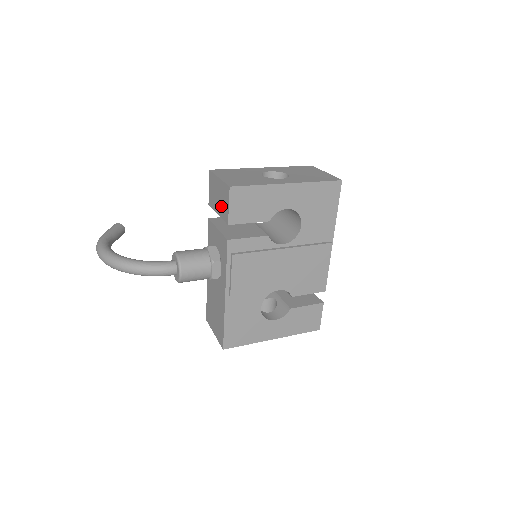
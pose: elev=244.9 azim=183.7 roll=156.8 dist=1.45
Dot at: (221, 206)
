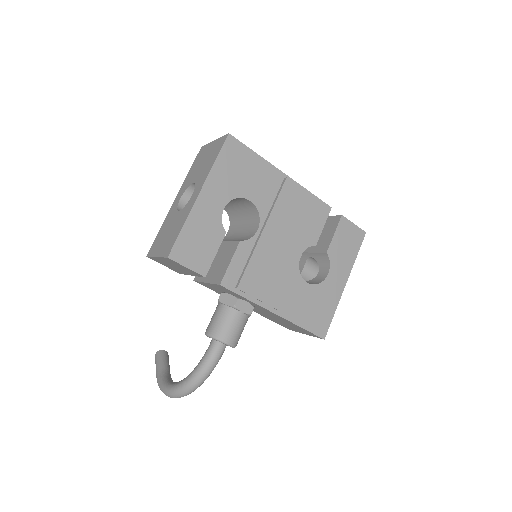
Dot at: occluded
